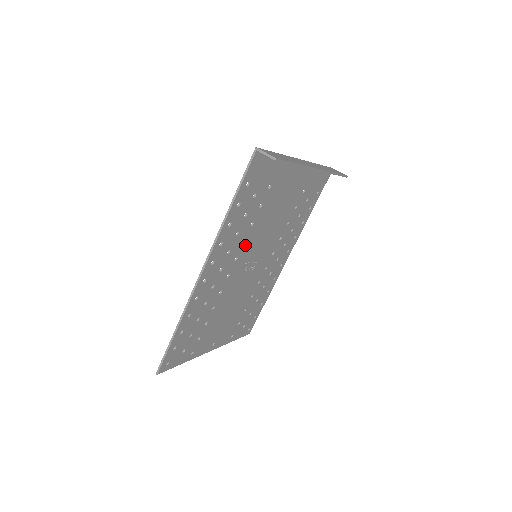
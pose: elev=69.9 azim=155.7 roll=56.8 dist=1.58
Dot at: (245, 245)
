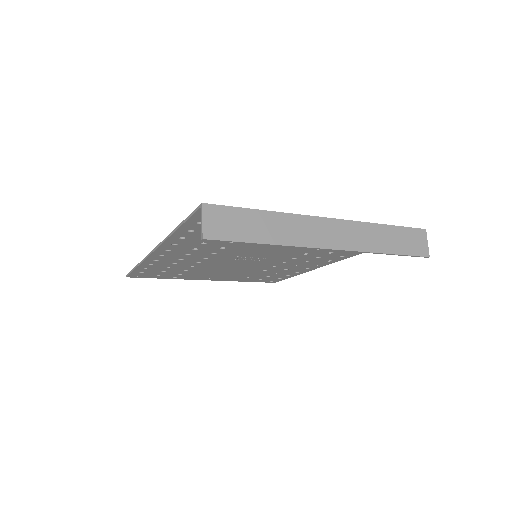
Dot at: (227, 249)
